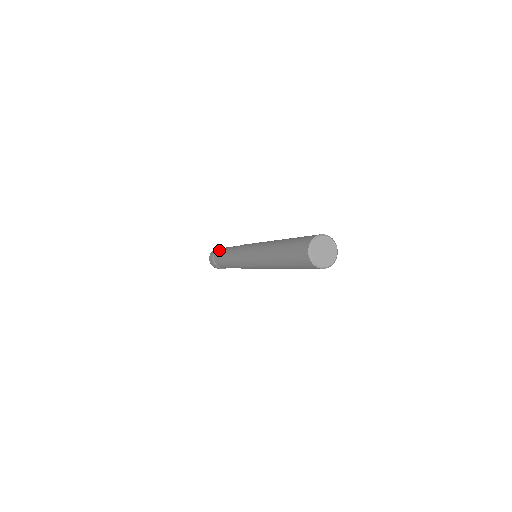
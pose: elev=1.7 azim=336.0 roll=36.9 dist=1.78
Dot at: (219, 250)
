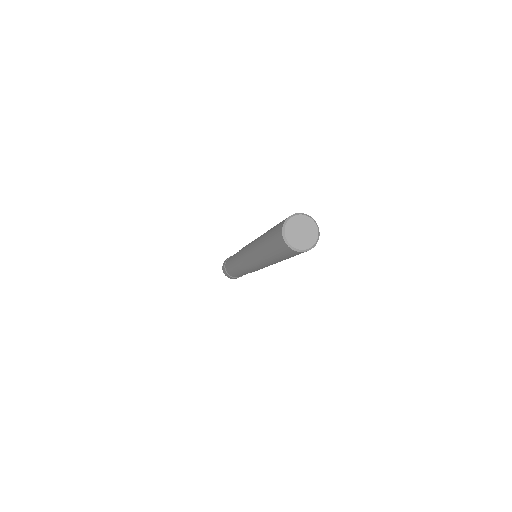
Dot at: occluded
